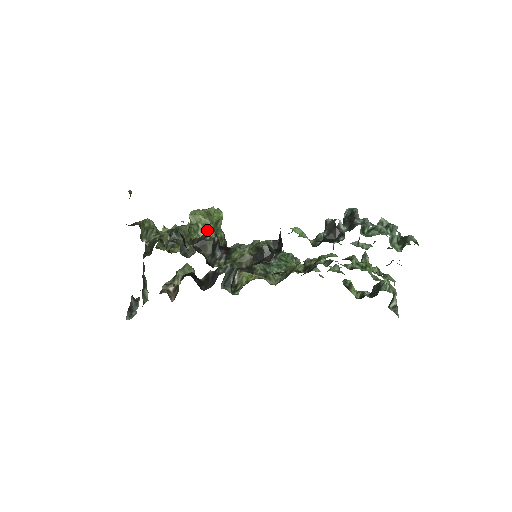
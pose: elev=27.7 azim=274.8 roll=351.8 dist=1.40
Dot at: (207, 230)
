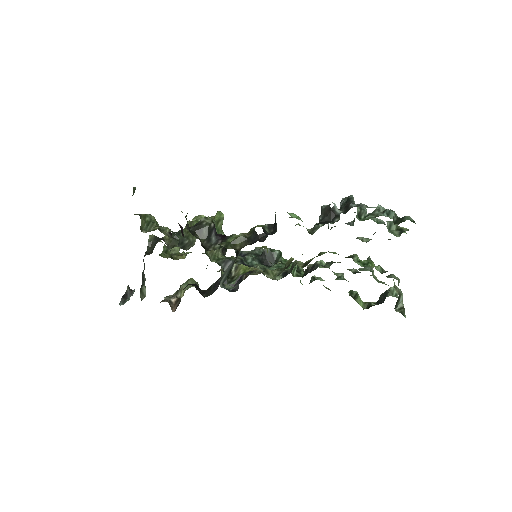
Dot at: (204, 217)
